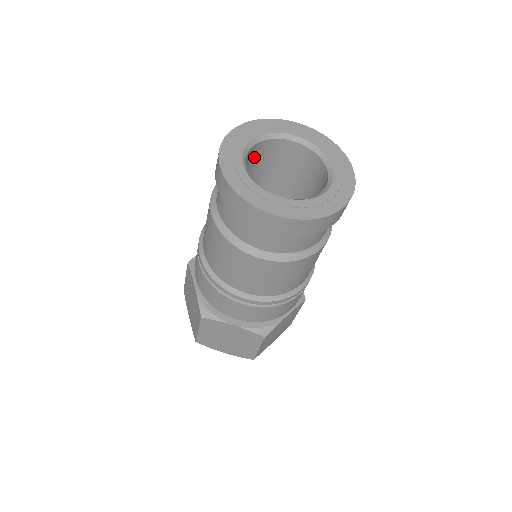
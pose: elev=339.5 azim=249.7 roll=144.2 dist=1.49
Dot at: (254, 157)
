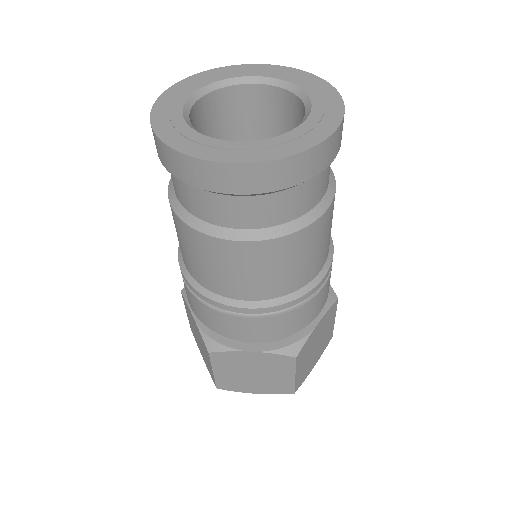
Dot at: (206, 119)
